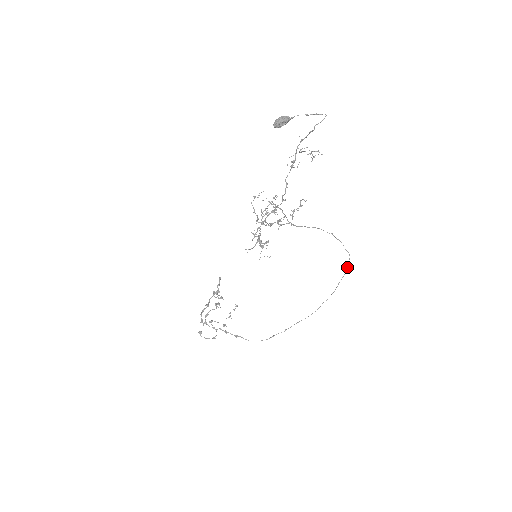
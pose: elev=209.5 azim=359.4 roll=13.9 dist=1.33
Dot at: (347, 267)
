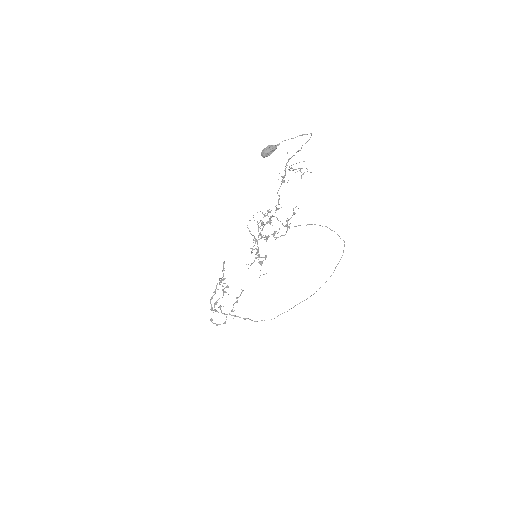
Dot at: (343, 252)
